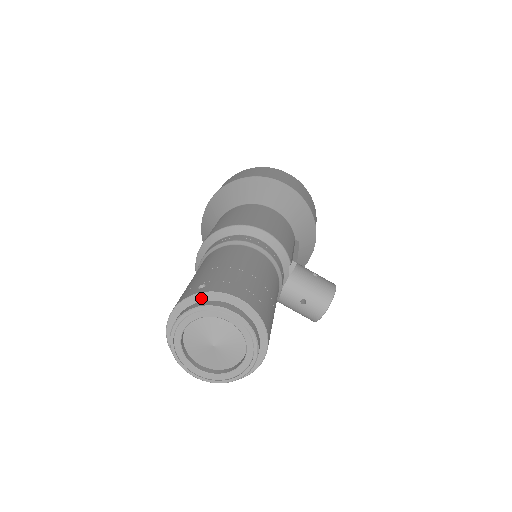
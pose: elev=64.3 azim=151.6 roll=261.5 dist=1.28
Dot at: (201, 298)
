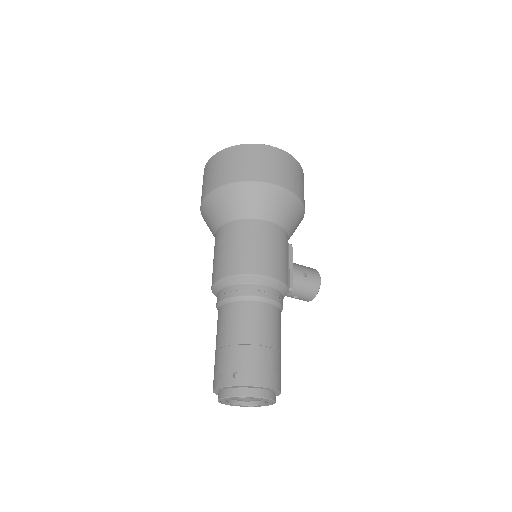
Dot at: (237, 387)
